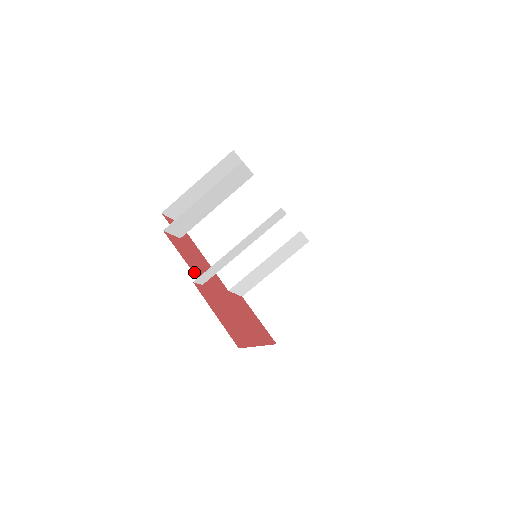
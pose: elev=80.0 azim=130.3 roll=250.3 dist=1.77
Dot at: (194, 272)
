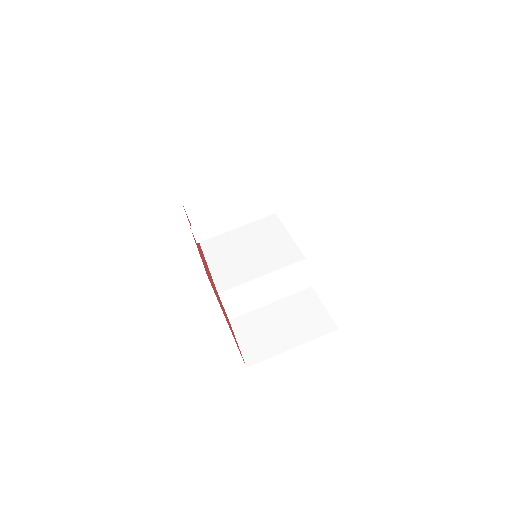
Dot at: occluded
